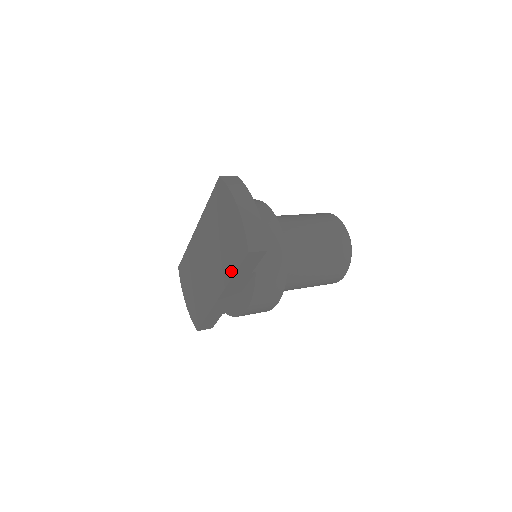
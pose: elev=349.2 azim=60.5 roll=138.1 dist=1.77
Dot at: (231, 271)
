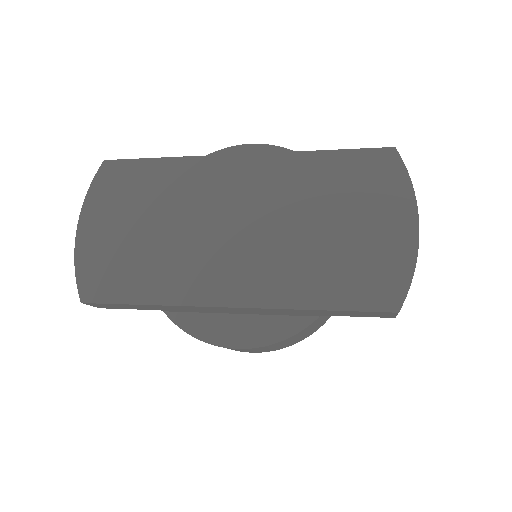
Dot at: (313, 299)
